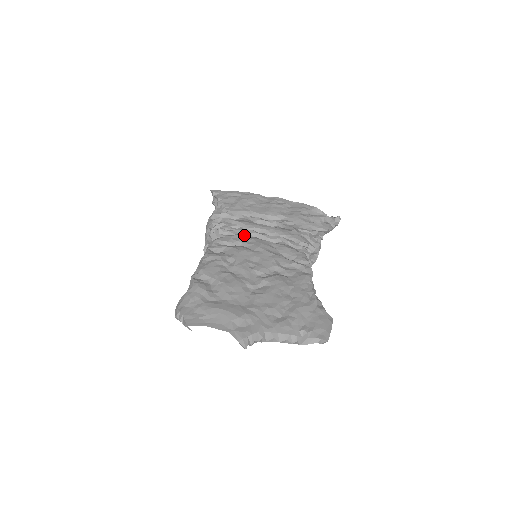
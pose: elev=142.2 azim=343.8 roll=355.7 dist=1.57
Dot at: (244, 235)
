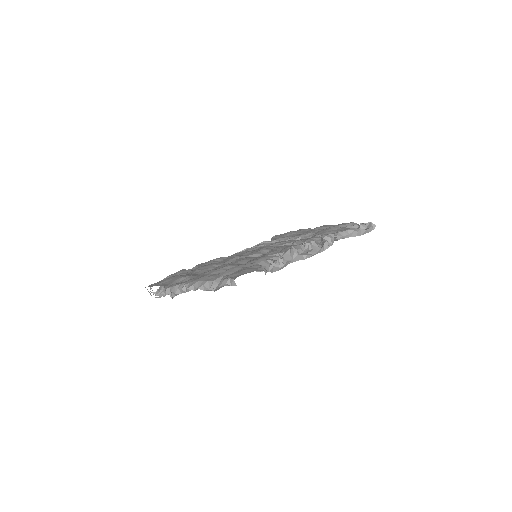
Dot at: occluded
